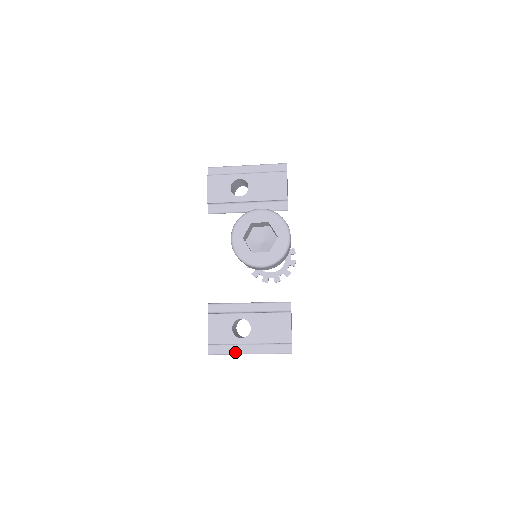
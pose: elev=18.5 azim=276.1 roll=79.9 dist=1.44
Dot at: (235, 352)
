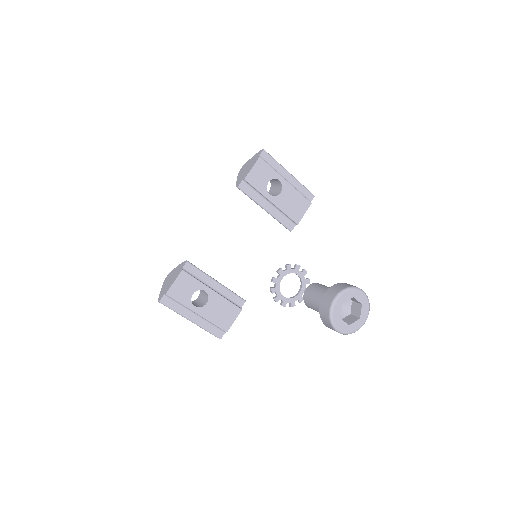
Dot at: (181, 313)
